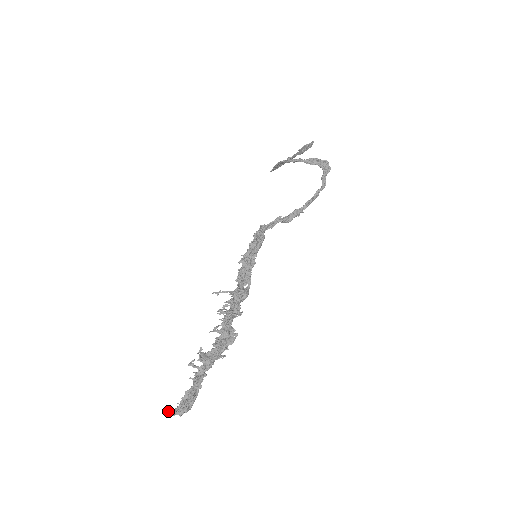
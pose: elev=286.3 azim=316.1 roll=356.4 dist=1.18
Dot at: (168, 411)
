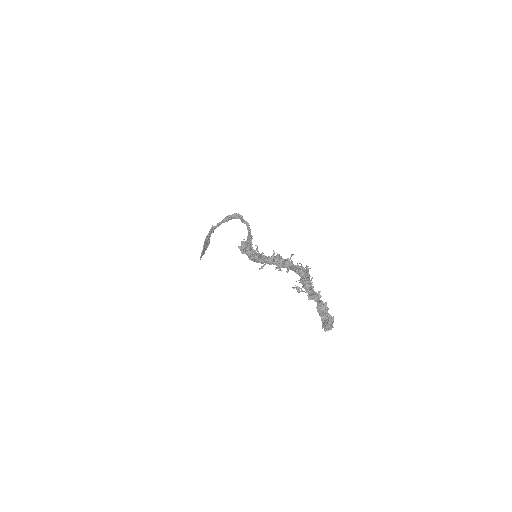
Dot at: (322, 326)
